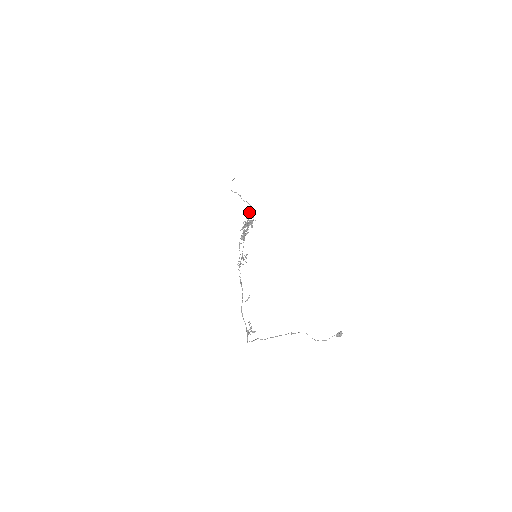
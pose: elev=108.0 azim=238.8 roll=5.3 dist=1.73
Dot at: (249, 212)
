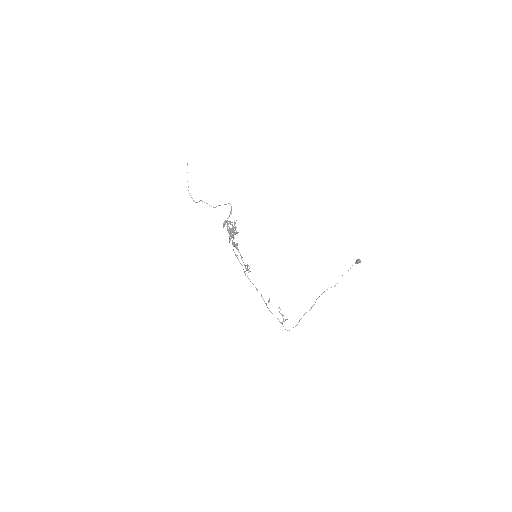
Dot at: occluded
